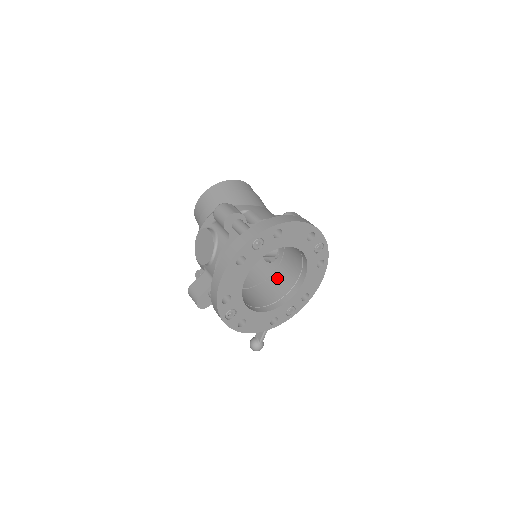
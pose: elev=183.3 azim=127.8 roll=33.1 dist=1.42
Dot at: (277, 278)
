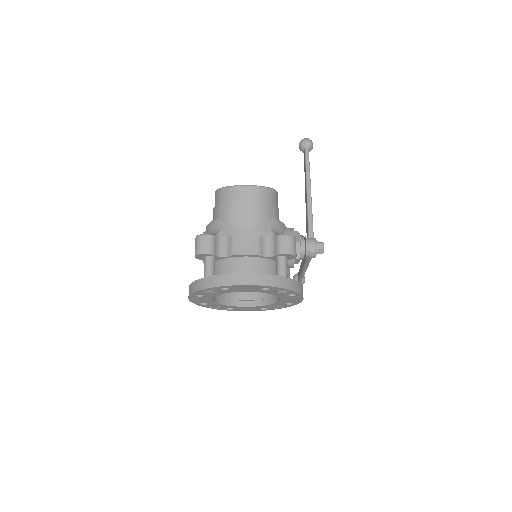
Dot at: occluded
